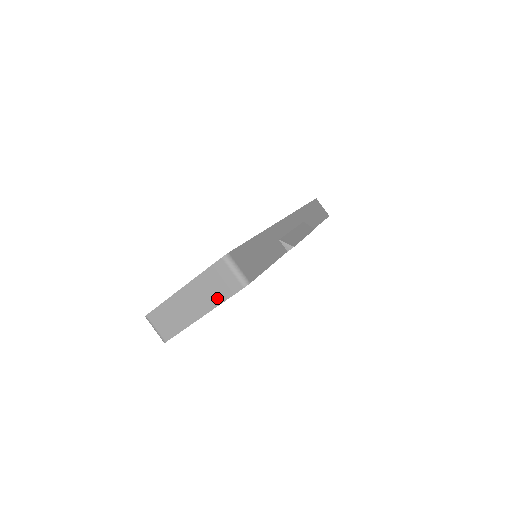
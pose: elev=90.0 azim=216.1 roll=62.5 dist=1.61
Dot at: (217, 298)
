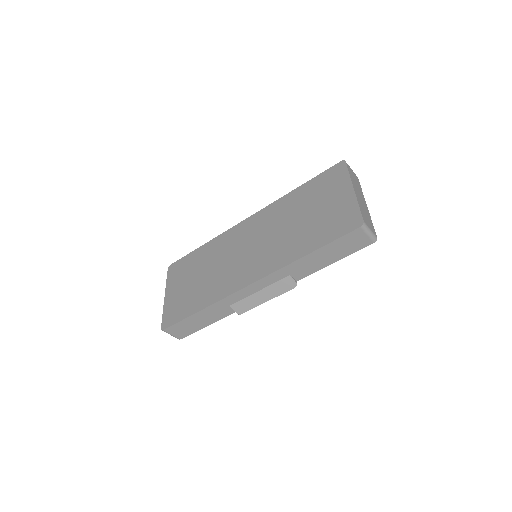
Dot at: occluded
